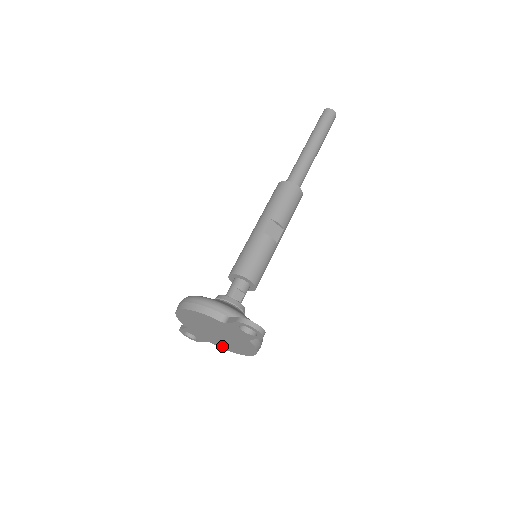
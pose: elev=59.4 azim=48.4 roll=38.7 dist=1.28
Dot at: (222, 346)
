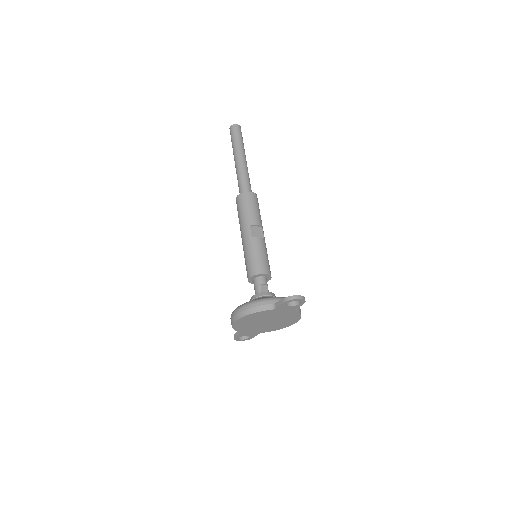
Dot at: (272, 329)
